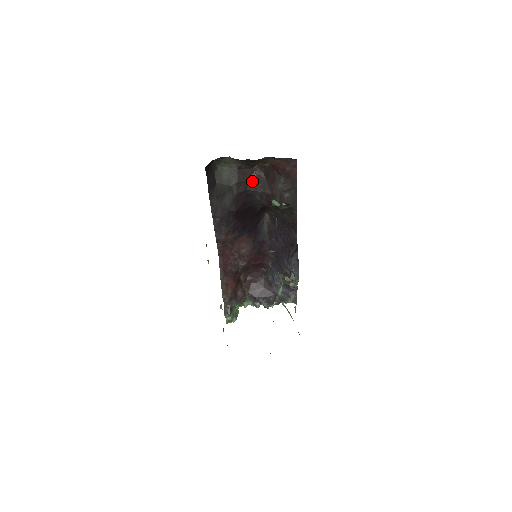
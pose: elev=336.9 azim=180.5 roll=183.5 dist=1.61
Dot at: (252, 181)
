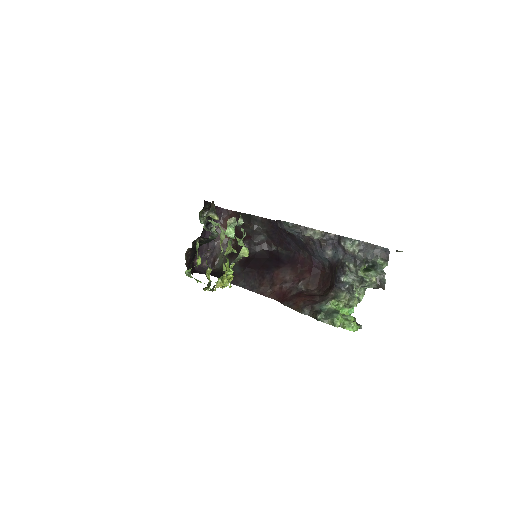
Dot at: (238, 248)
